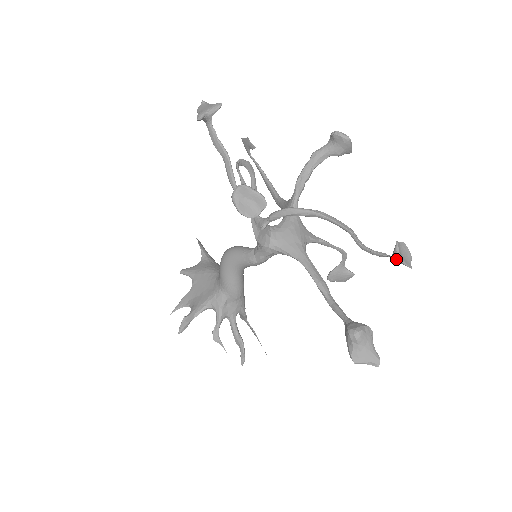
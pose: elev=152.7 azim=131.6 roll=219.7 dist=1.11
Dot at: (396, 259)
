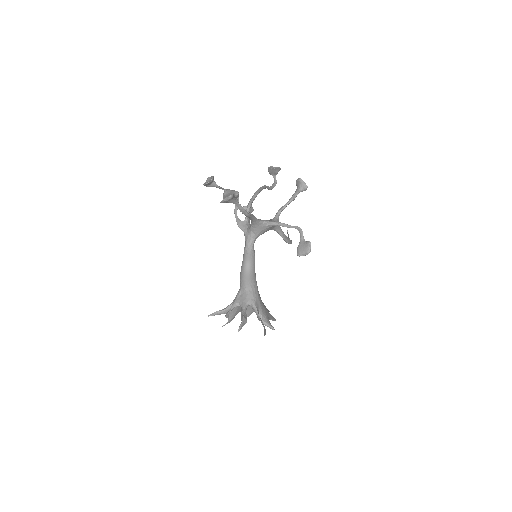
Dot at: (268, 170)
